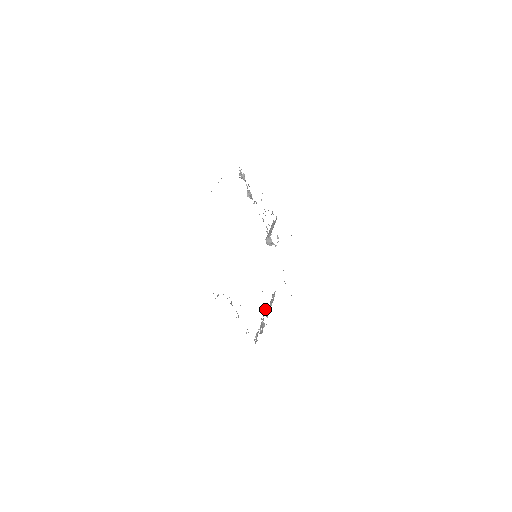
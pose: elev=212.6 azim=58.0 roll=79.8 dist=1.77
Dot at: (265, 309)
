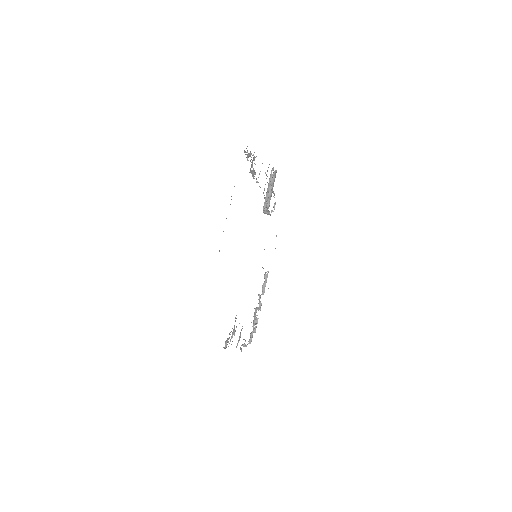
Dot at: occluded
